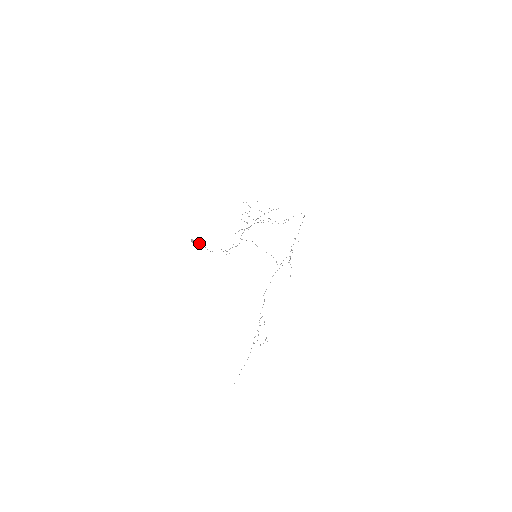
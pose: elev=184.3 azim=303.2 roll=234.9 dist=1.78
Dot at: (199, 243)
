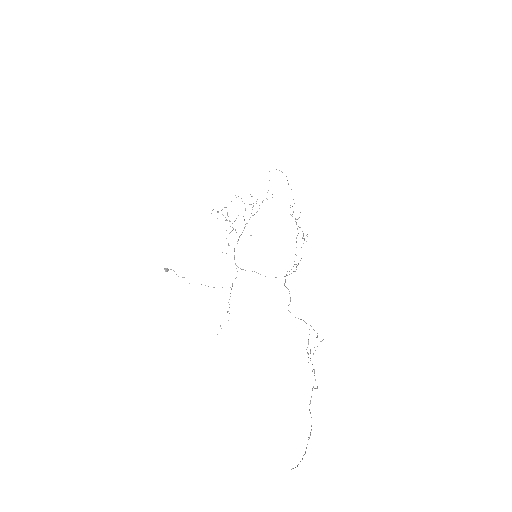
Dot at: occluded
